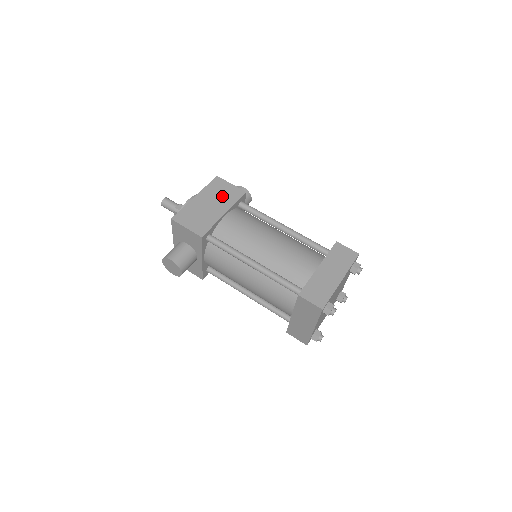
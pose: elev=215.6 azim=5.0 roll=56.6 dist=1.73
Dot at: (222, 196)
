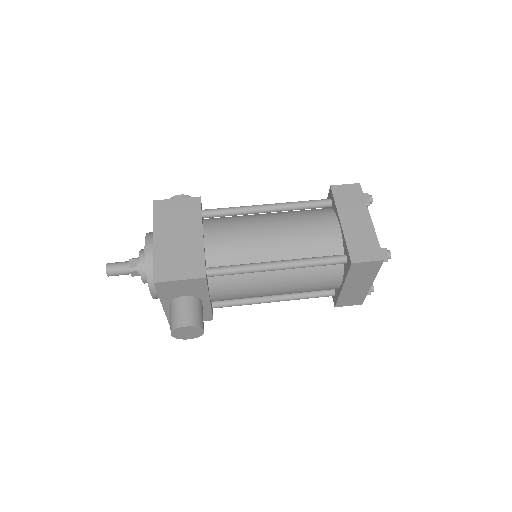
Dot at: (181, 218)
